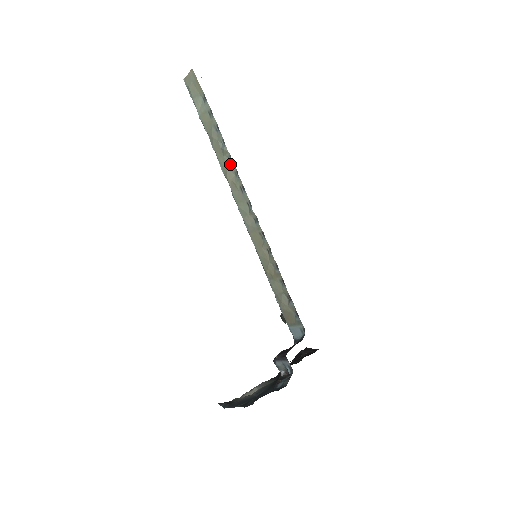
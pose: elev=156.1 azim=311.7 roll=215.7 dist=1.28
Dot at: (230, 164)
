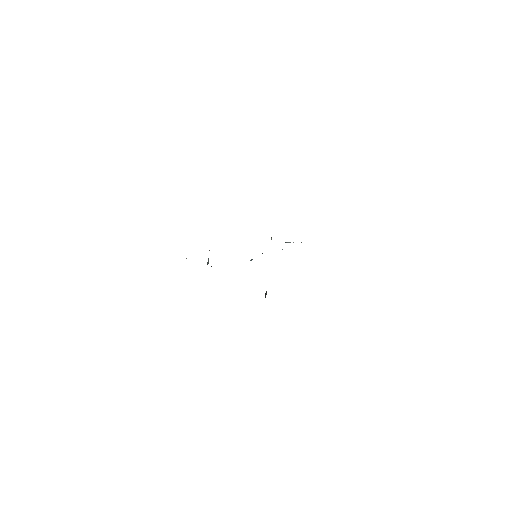
Dot at: occluded
